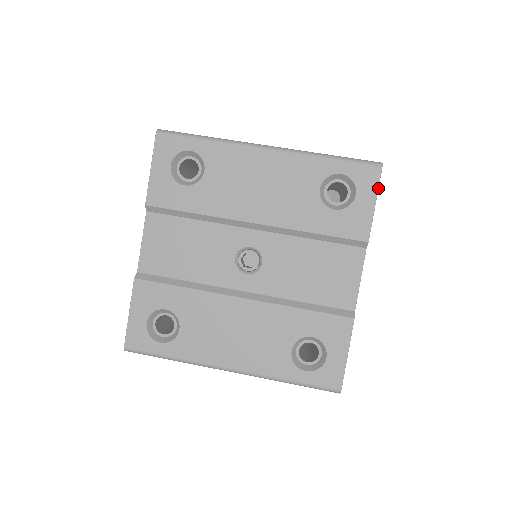
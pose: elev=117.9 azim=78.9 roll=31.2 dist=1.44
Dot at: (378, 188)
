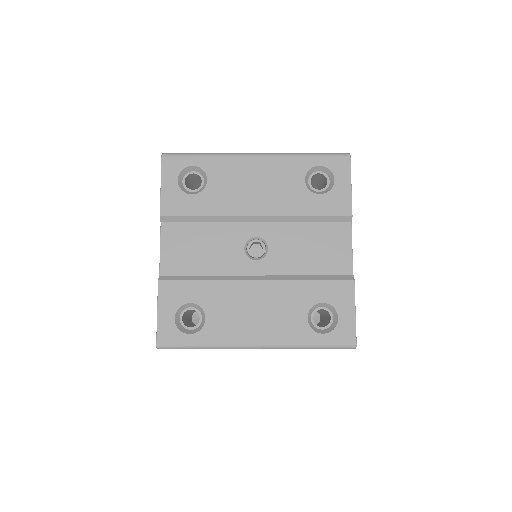
Dot at: occluded
